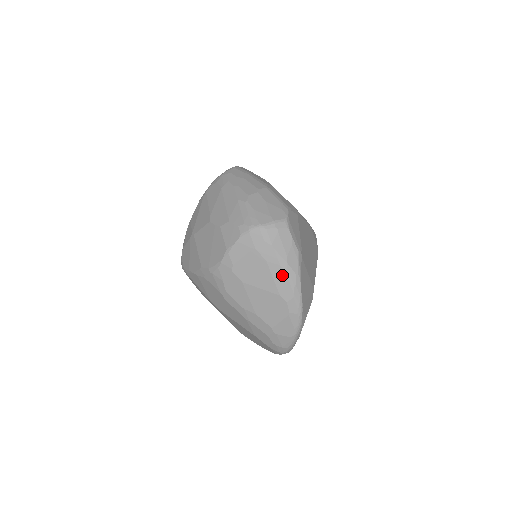
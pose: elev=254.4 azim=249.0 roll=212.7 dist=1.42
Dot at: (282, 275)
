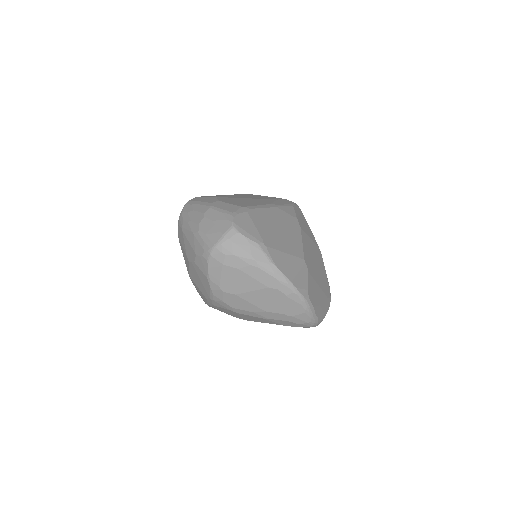
Dot at: (258, 271)
